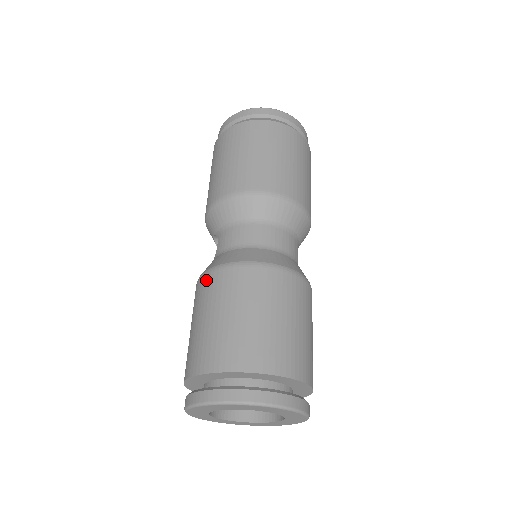
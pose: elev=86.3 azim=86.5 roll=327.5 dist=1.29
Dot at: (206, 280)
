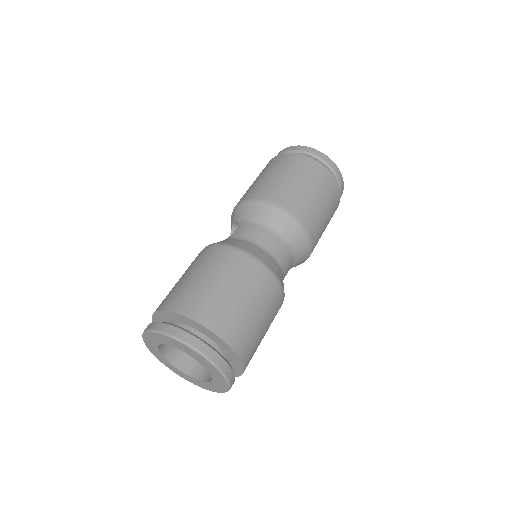
Dot at: (215, 250)
